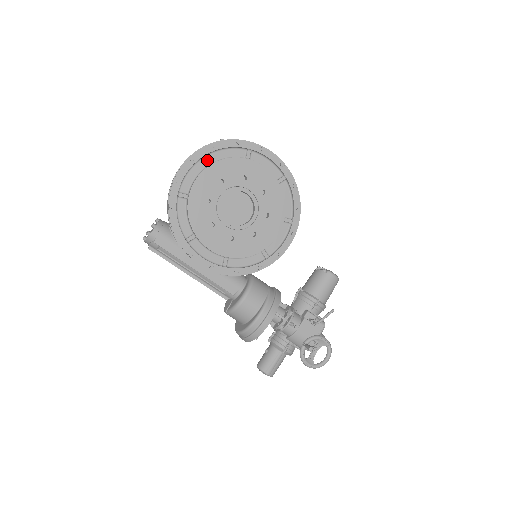
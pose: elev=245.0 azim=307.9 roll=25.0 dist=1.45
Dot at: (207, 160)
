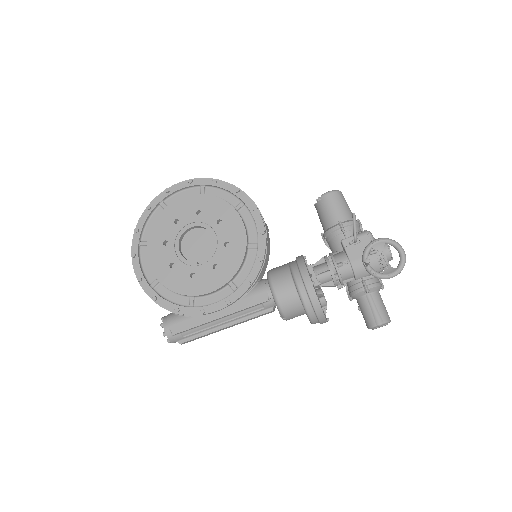
Dot at: (144, 244)
